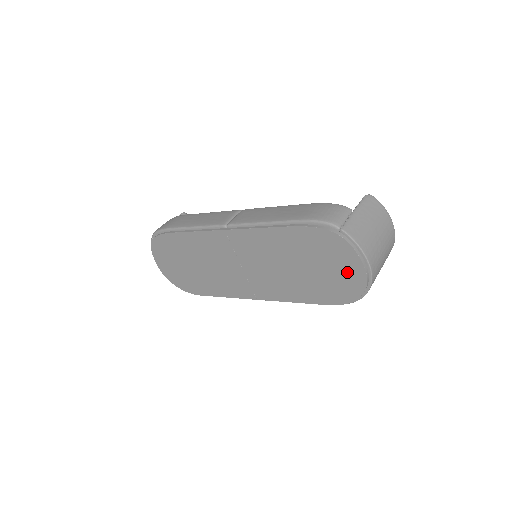
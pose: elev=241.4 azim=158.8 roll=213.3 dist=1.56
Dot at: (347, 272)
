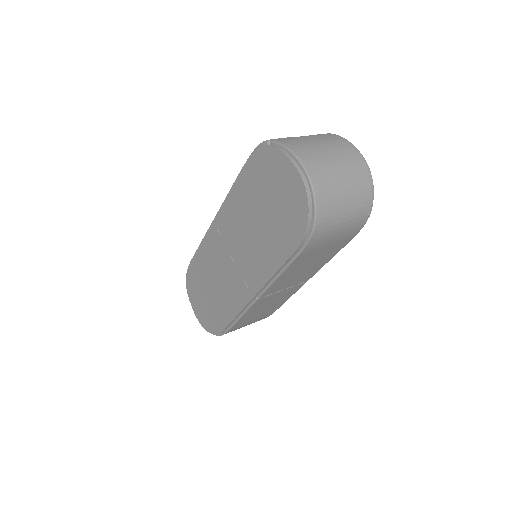
Dot at: (288, 187)
